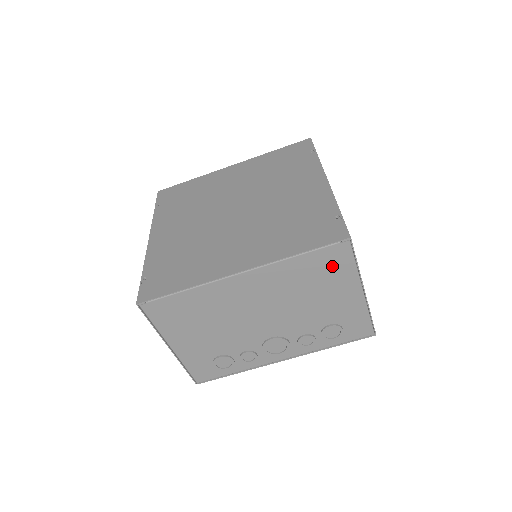
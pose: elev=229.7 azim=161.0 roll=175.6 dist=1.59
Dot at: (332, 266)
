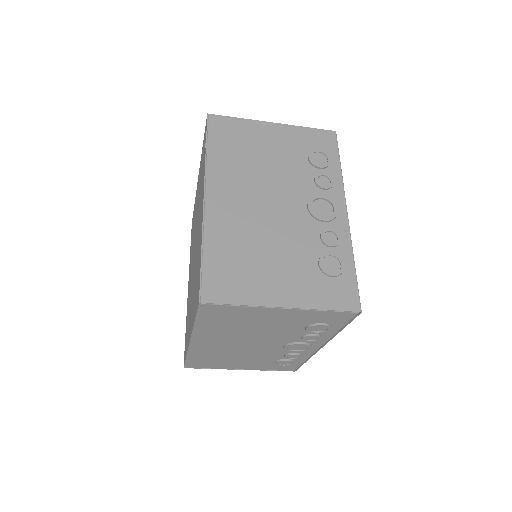
Dot at: (227, 314)
